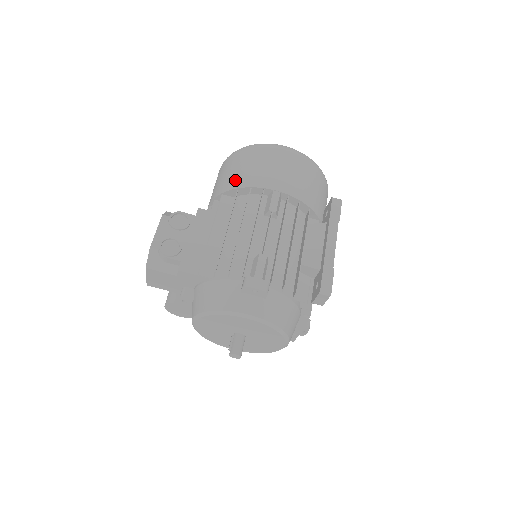
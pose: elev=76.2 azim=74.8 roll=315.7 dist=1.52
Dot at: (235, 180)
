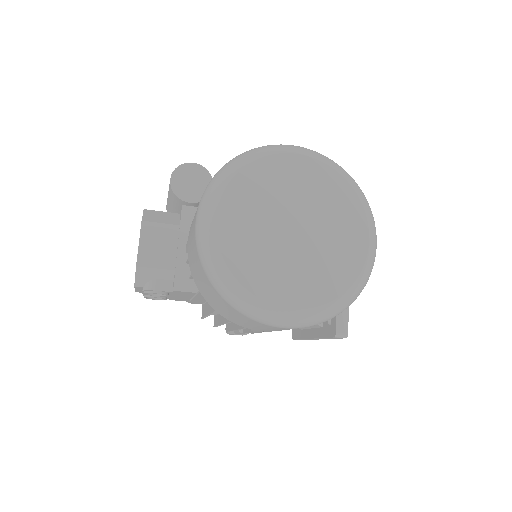
Dot at: (213, 305)
